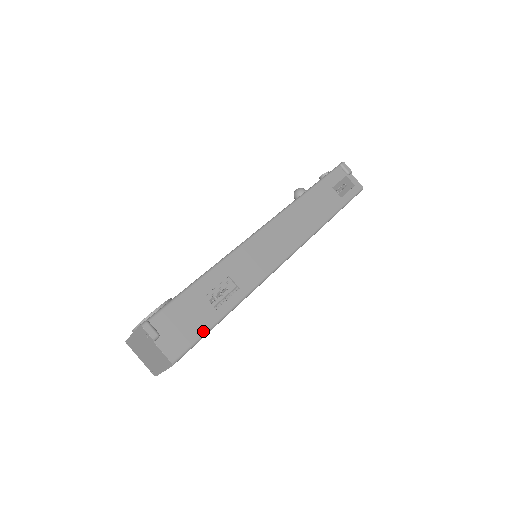
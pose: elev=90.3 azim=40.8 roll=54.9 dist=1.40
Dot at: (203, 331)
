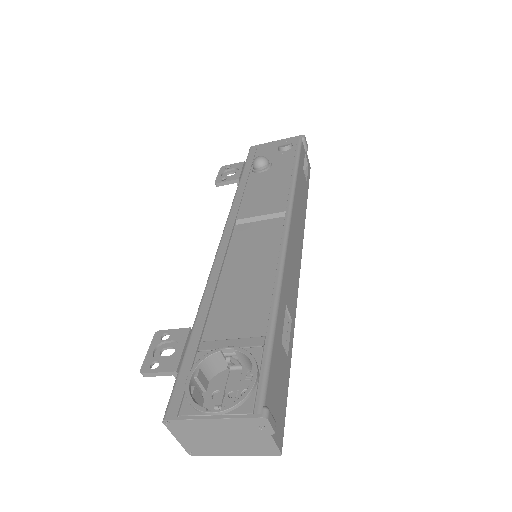
Dot at: (287, 392)
